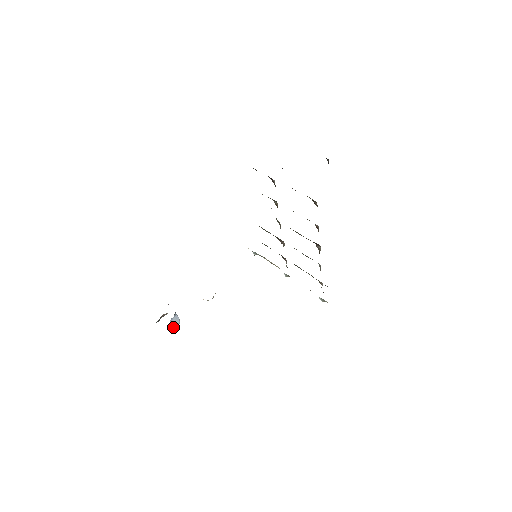
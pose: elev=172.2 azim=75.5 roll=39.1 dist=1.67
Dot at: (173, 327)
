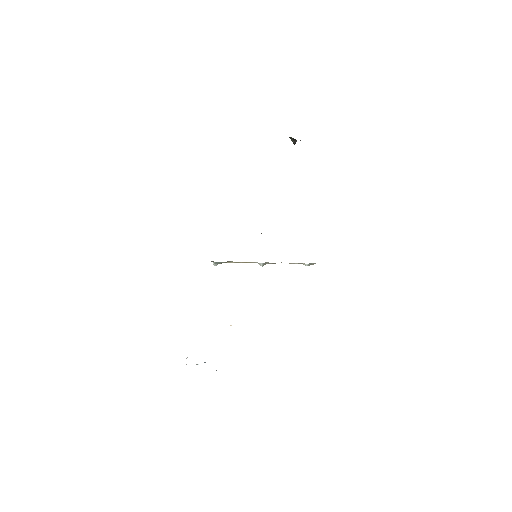
Dot at: occluded
